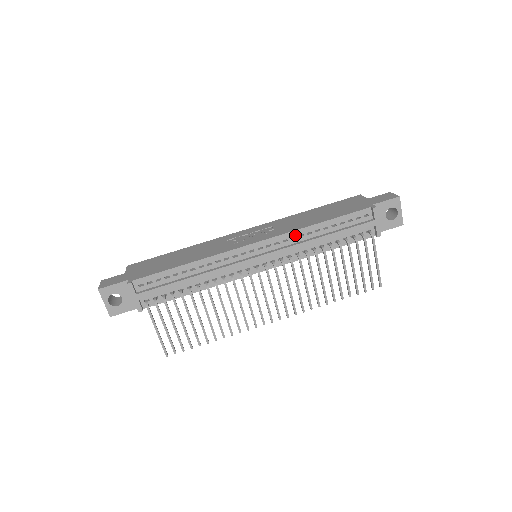
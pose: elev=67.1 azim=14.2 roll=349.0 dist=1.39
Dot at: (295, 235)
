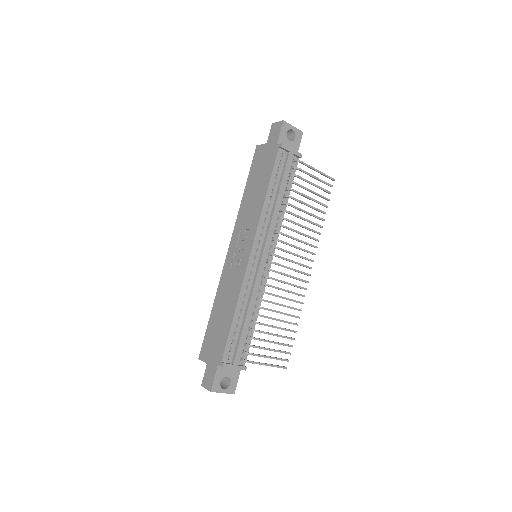
Dot at: (263, 218)
